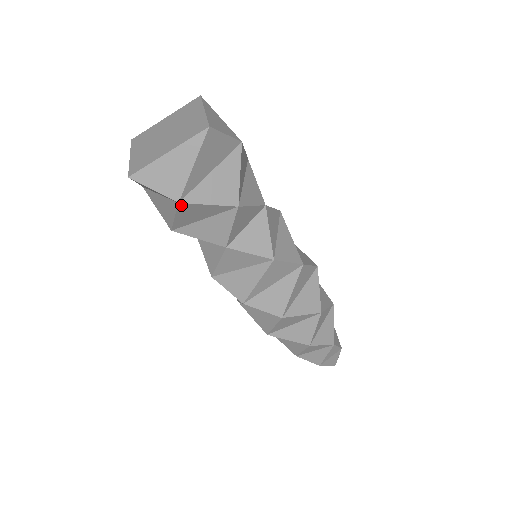
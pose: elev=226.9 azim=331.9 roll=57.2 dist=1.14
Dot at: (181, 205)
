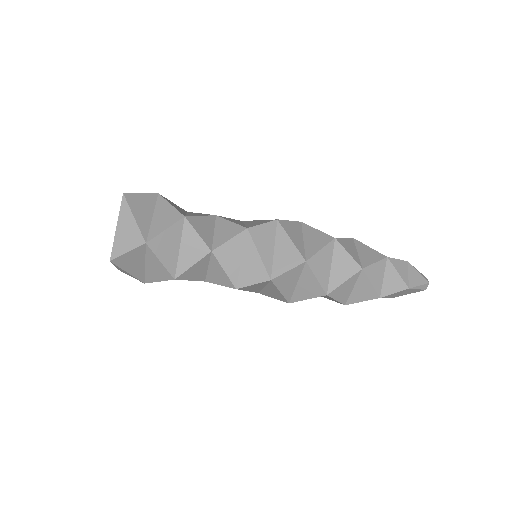
Dot at: (149, 282)
